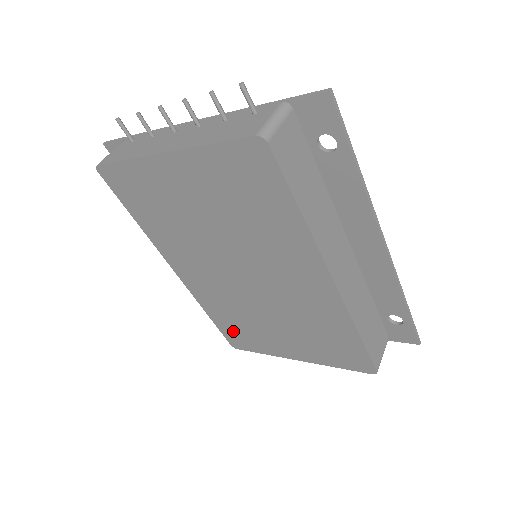
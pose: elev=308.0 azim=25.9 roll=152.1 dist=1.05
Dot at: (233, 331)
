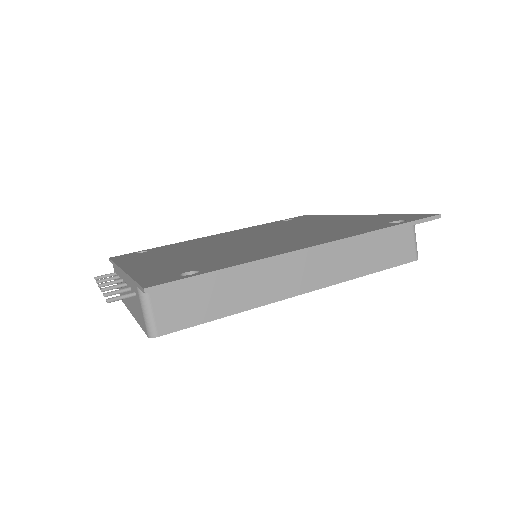
Dot at: occluded
